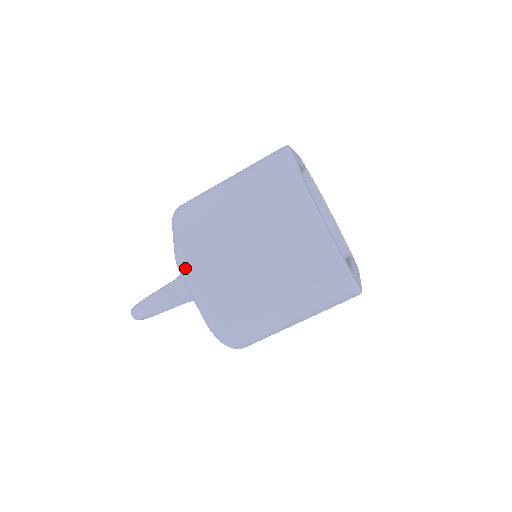
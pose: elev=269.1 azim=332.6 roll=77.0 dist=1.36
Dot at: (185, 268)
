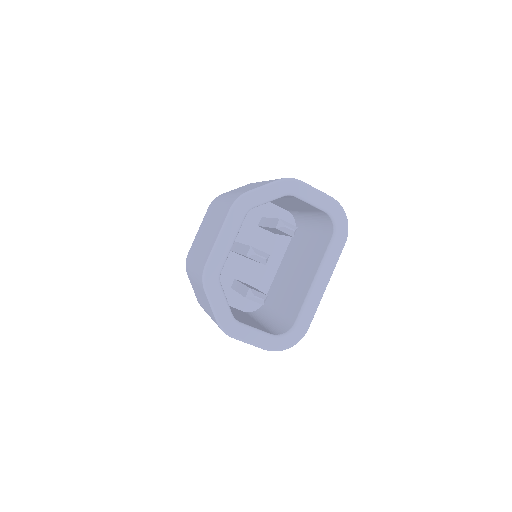
Dot at: occluded
